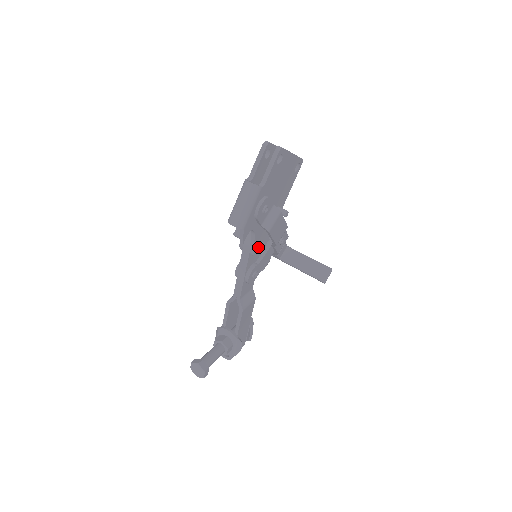
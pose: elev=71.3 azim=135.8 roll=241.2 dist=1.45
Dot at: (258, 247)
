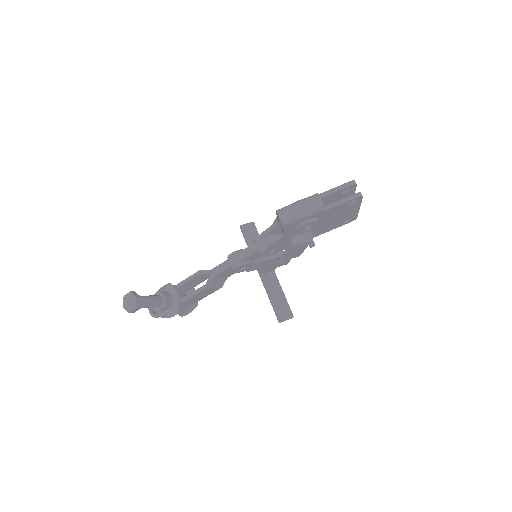
Dot at: (269, 250)
